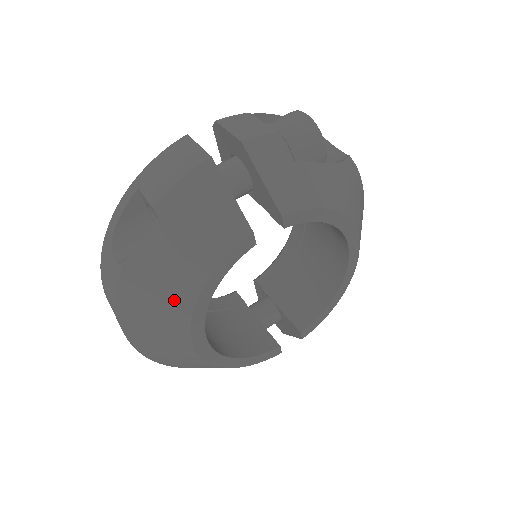
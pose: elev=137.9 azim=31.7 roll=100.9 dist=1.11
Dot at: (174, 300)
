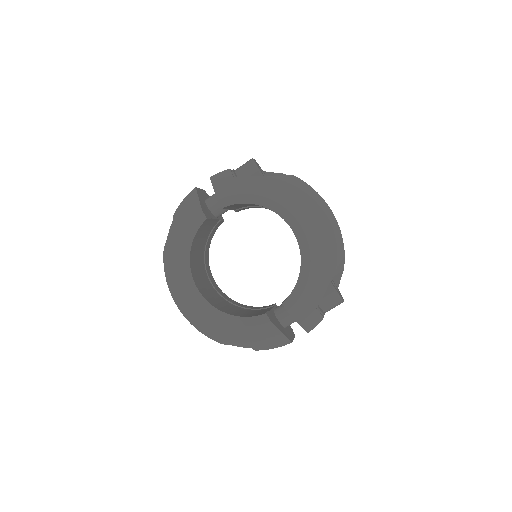
Dot at: (176, 260)
